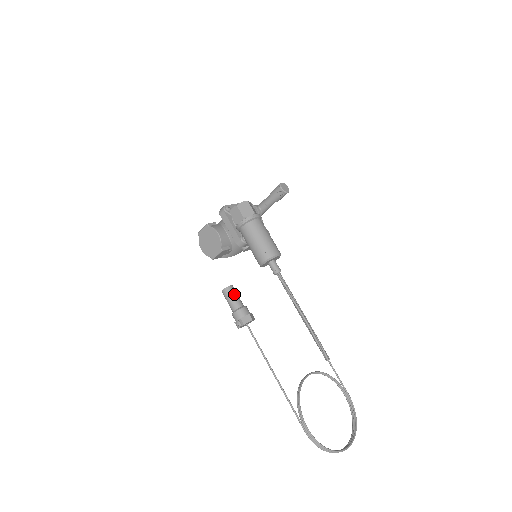
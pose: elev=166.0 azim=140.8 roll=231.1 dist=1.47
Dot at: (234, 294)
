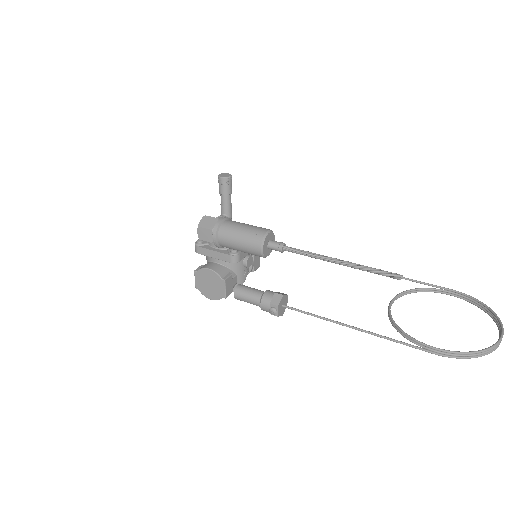
Dot at: (247, 289)
